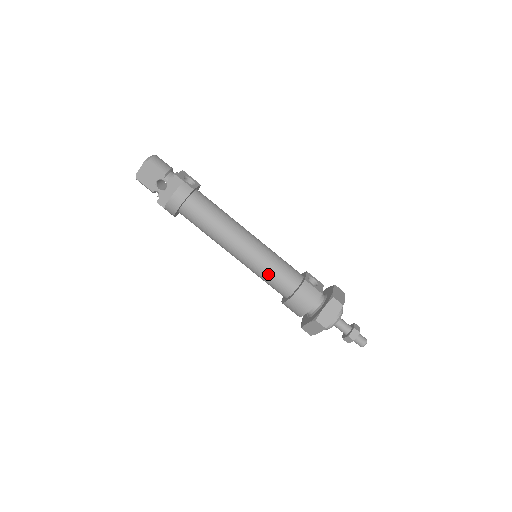
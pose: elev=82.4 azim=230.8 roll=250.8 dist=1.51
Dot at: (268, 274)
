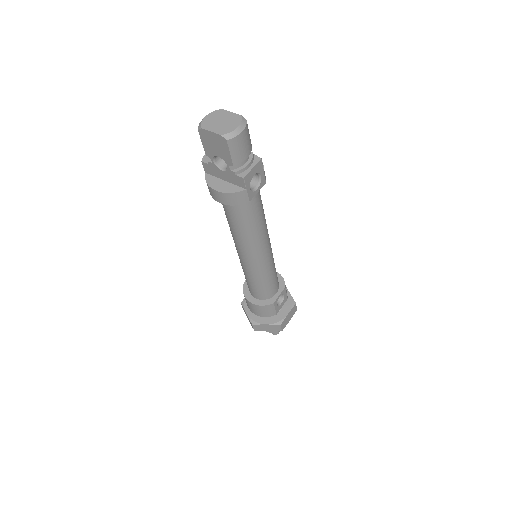
Dot at: (250, 280)
